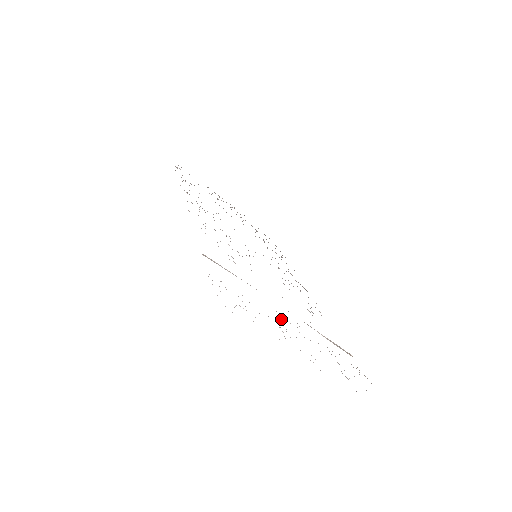
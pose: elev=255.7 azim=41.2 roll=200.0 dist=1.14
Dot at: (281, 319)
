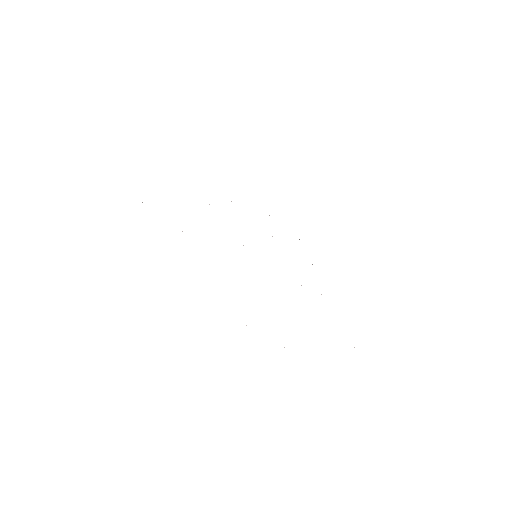
Dot at: occluded
